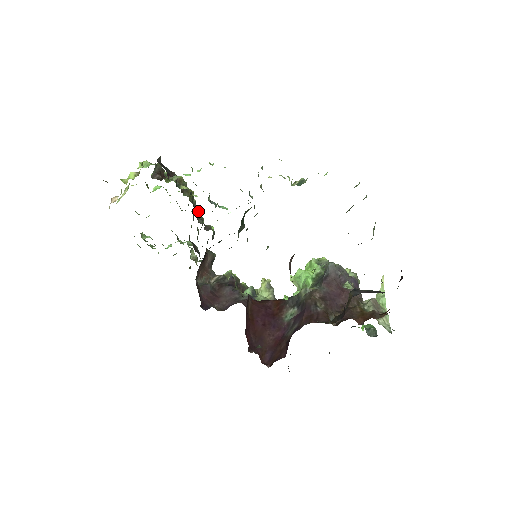
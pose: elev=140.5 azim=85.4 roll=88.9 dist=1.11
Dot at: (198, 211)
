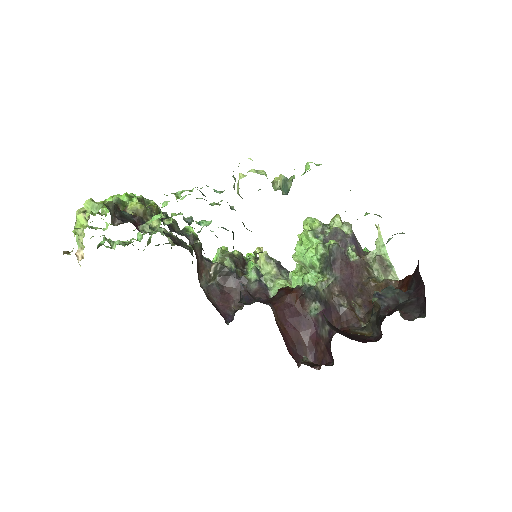
Dot at: occluded
